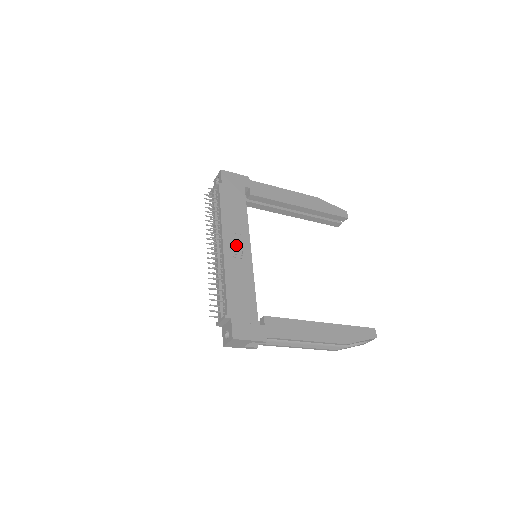
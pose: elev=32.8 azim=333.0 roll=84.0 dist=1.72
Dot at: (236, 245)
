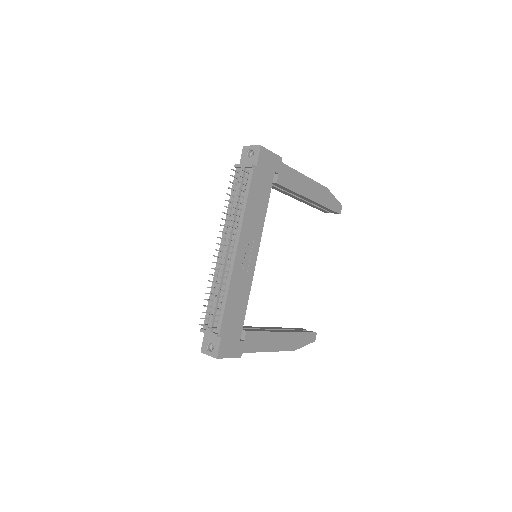
Dot at: (247, 251)
